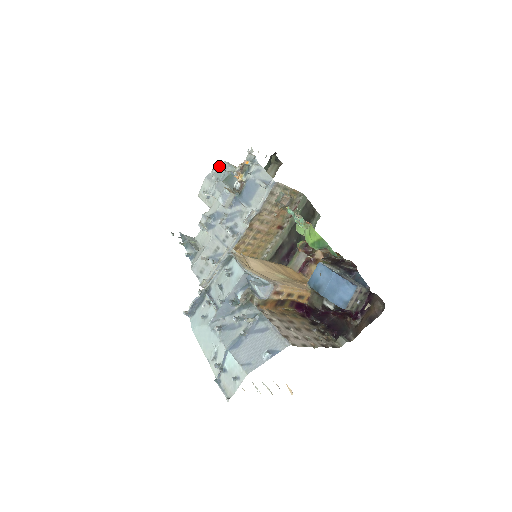
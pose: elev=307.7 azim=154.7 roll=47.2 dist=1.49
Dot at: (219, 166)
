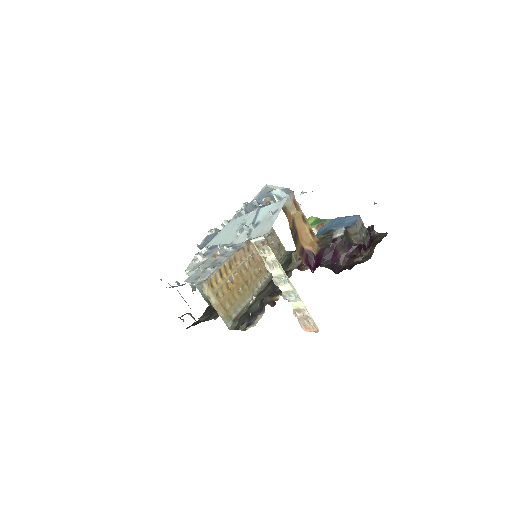
Dot at: occluded
